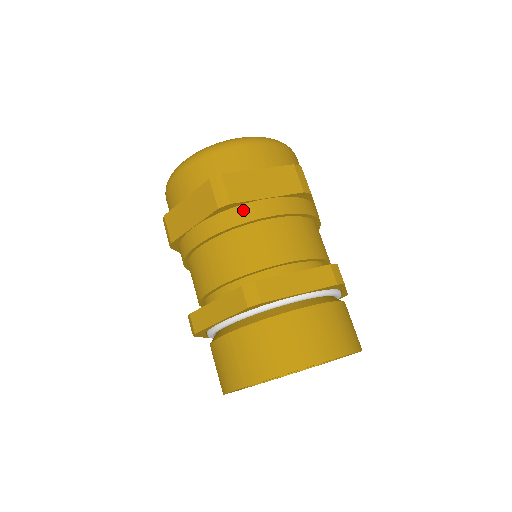
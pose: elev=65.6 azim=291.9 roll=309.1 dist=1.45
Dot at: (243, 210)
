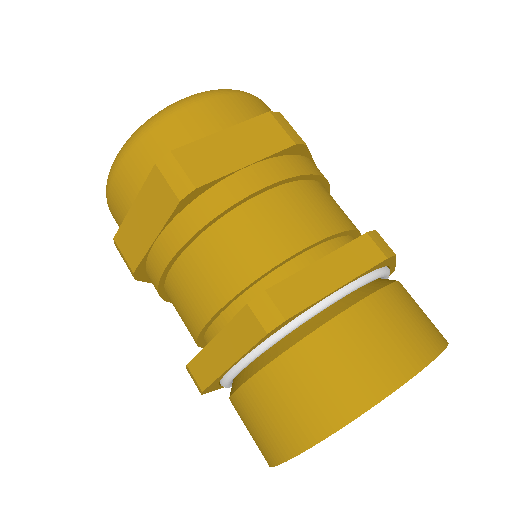
Dot at: (217, 193)
